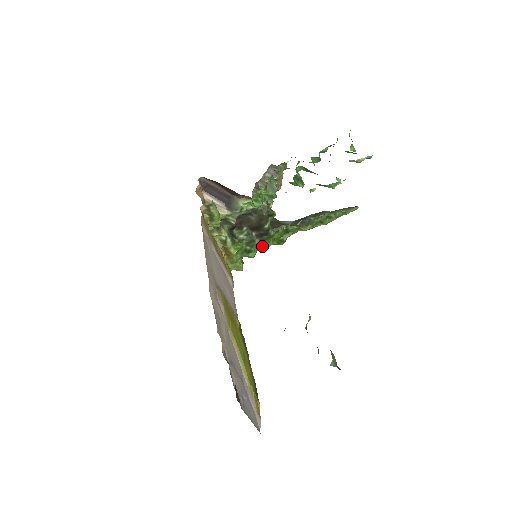
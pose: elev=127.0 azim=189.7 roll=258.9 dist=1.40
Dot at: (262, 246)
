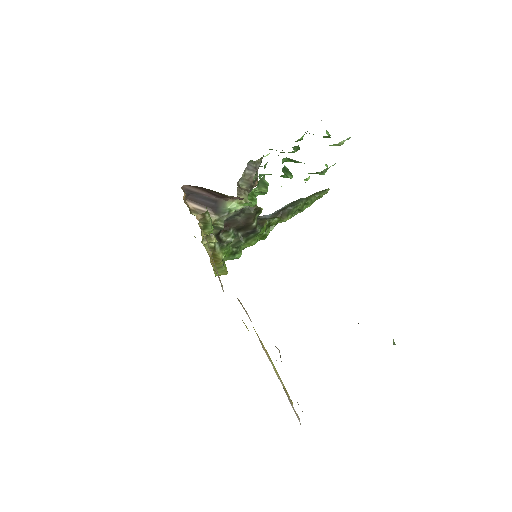
Dot at: (247, 245)
